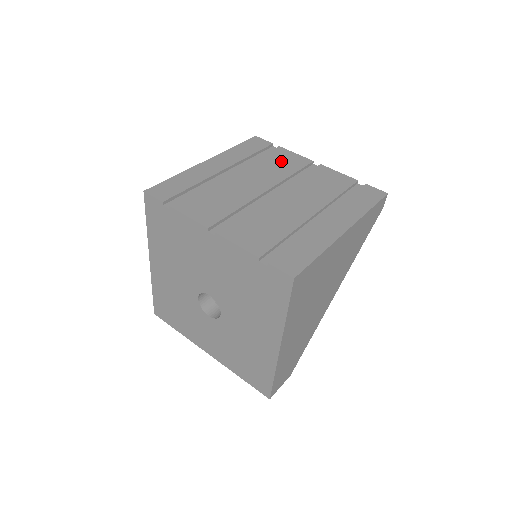
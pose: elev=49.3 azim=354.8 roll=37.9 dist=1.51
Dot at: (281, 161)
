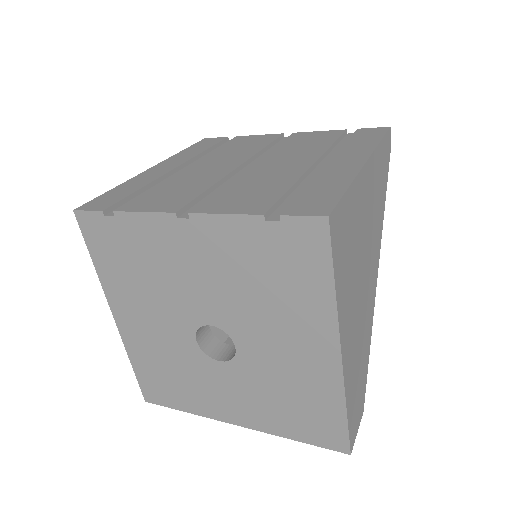
Dot at: (245, 143)
